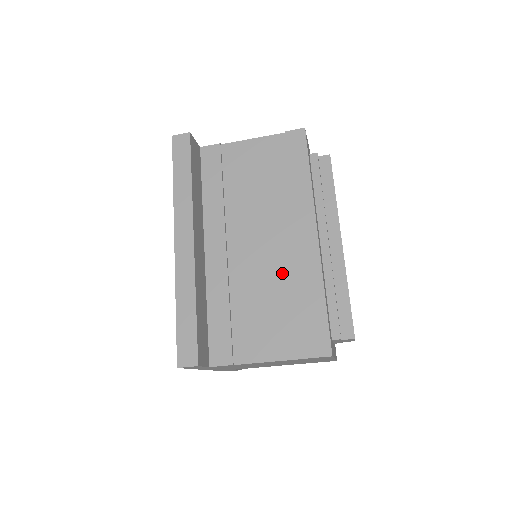
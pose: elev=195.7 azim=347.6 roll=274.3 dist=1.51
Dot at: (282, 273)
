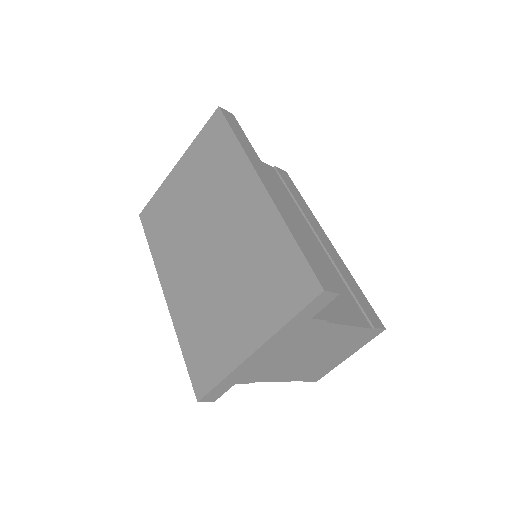
Dot at: (321, 258)
